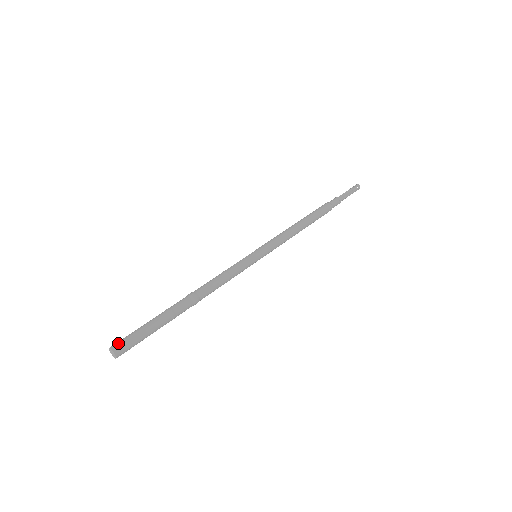
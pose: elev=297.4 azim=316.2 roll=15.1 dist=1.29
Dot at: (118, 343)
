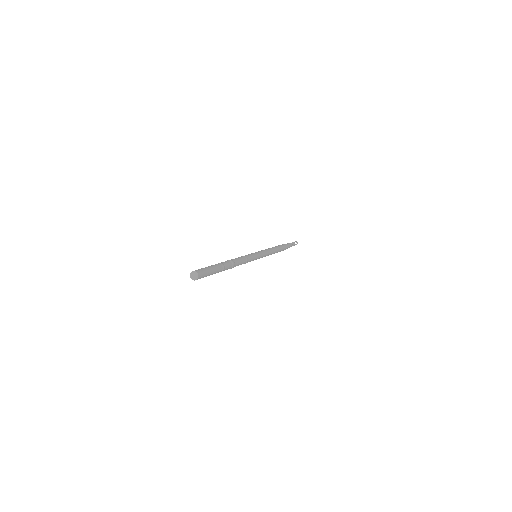
Dot at: (199, 270)
